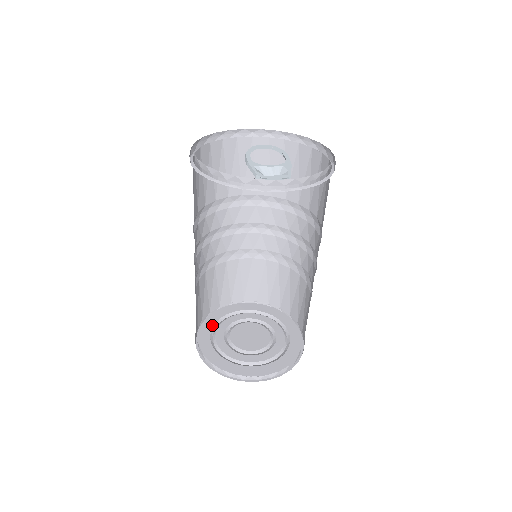
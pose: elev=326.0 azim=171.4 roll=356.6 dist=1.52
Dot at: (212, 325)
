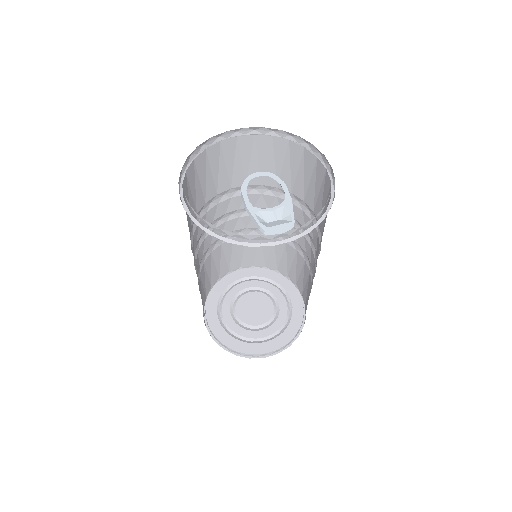
Dot at: (216, 302)
